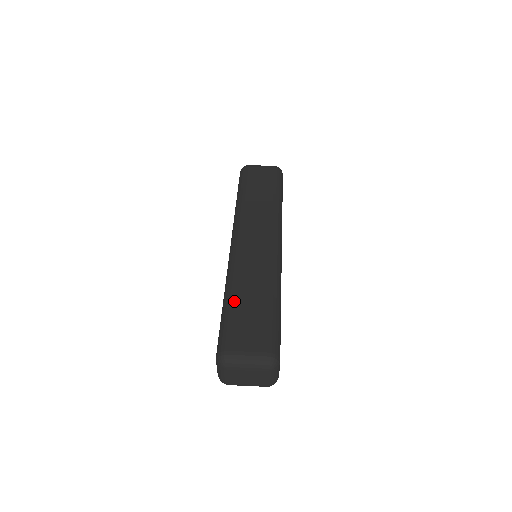
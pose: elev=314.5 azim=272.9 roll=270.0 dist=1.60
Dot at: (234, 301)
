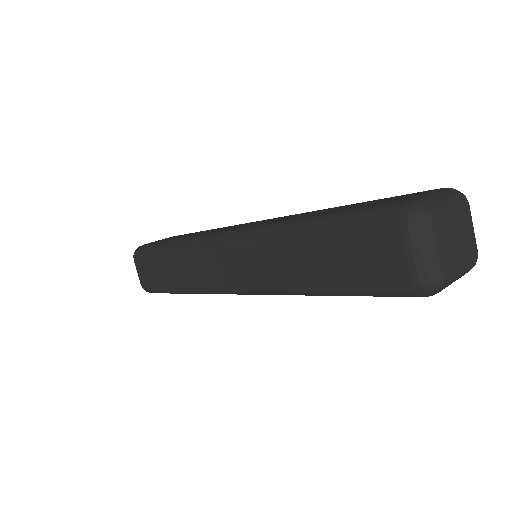
Dot at: (321, 214)
